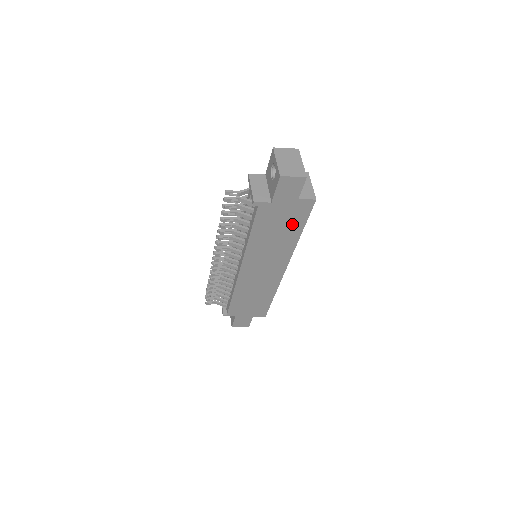
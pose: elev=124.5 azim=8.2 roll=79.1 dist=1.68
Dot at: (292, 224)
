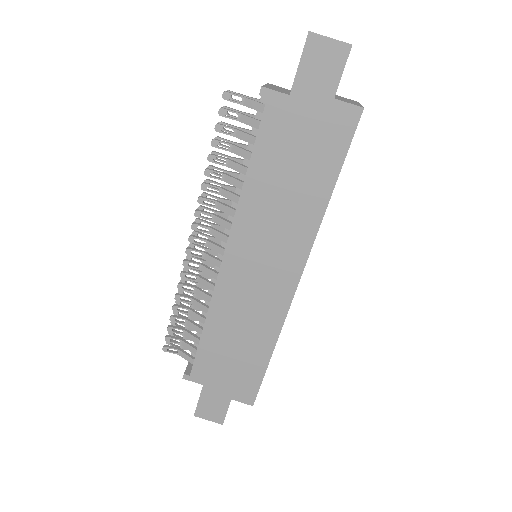
Dot at: (319, 162)
